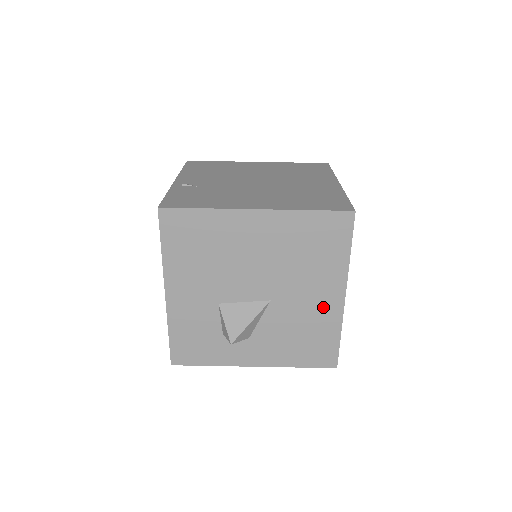
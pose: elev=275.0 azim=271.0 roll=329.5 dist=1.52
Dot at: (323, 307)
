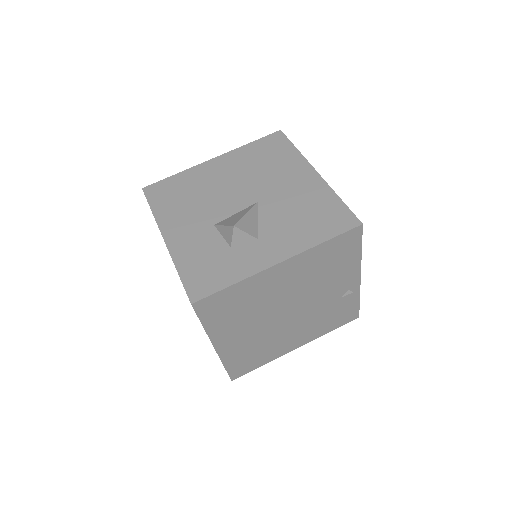
Dot at: (305, 186)
